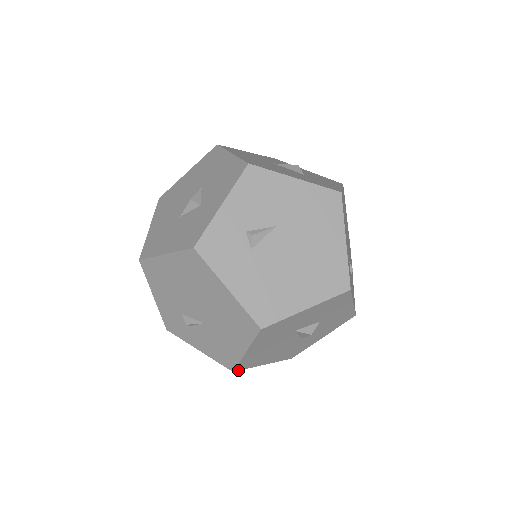
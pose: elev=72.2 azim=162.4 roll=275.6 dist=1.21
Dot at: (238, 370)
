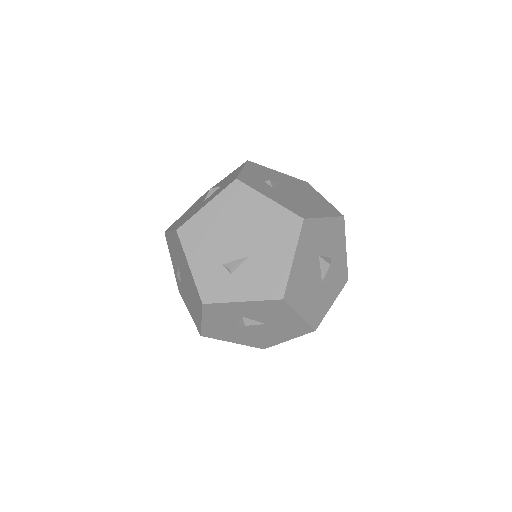
Dot at: (286, 301)
